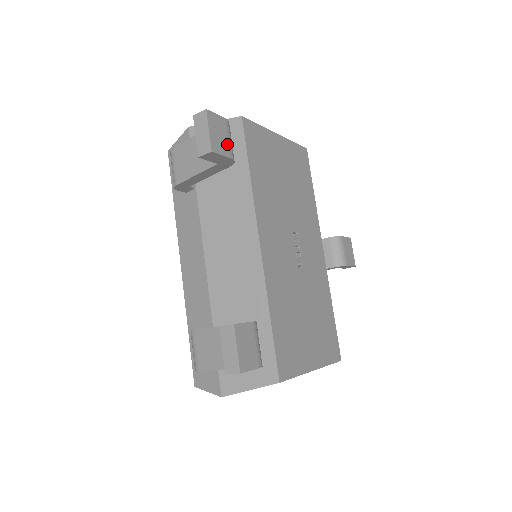
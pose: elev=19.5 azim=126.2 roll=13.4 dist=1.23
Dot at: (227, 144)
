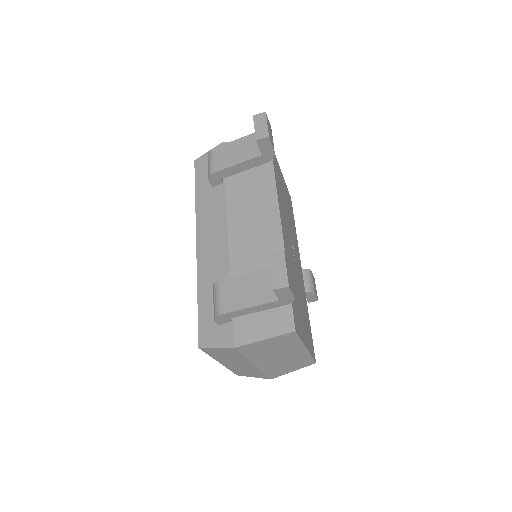
Dot at: occluded
